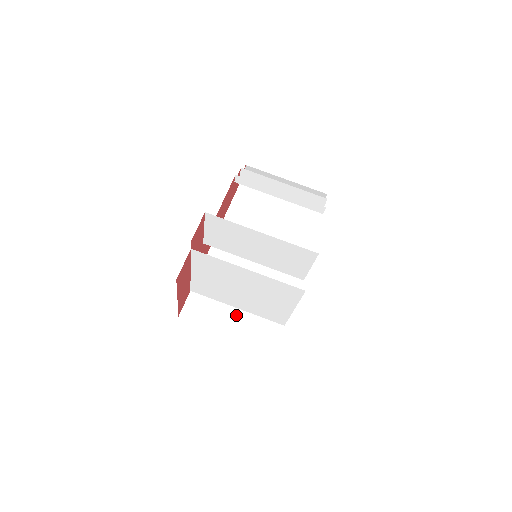
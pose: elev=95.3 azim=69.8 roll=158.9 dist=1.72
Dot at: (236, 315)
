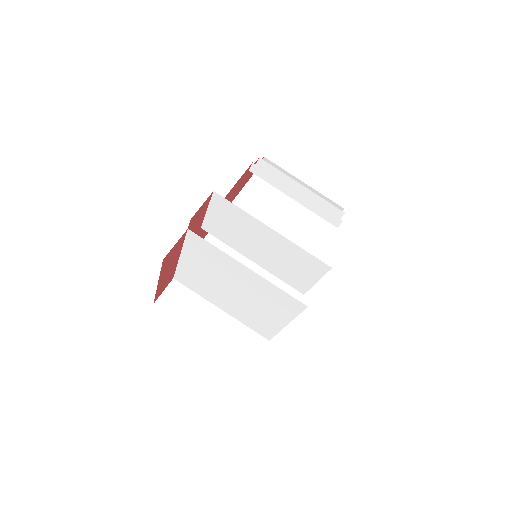
Dot at: (218, 317)
